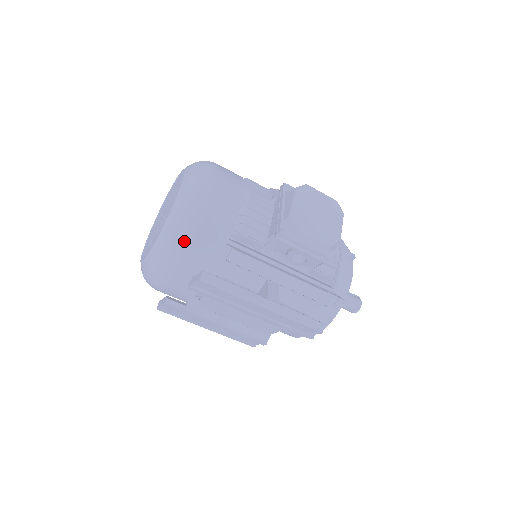
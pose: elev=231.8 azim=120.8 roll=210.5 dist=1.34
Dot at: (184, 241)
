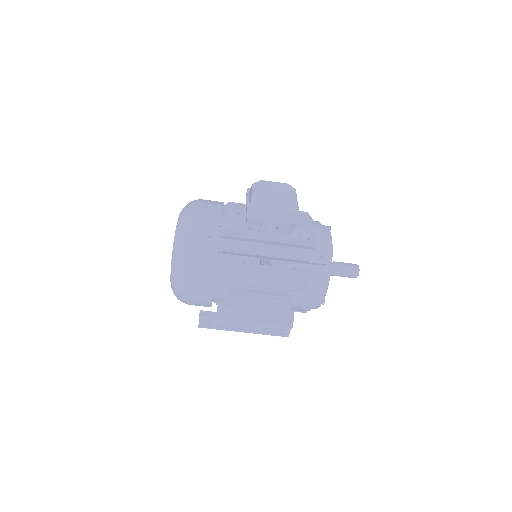
Dot at: (188, 247)
